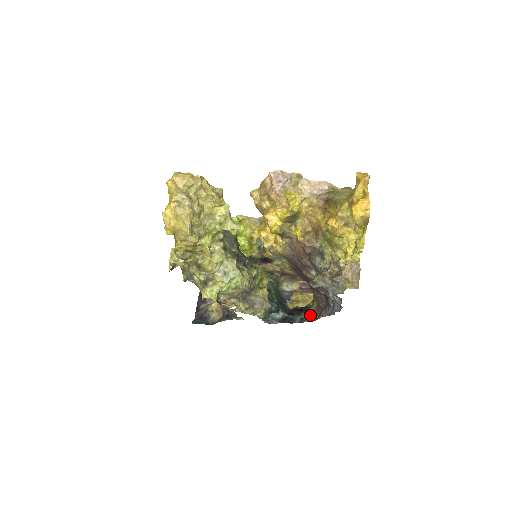
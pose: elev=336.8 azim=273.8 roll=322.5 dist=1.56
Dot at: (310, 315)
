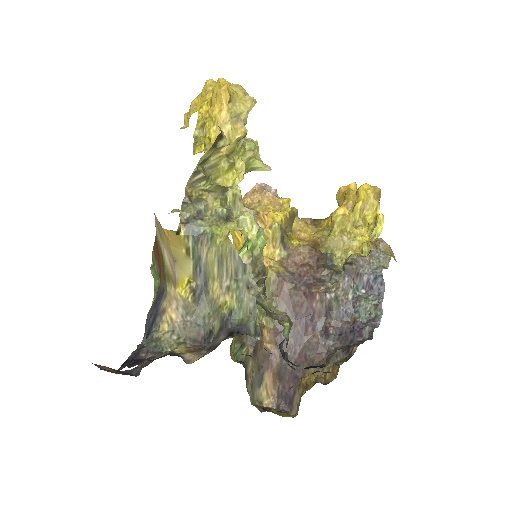
Dot at: occluded
